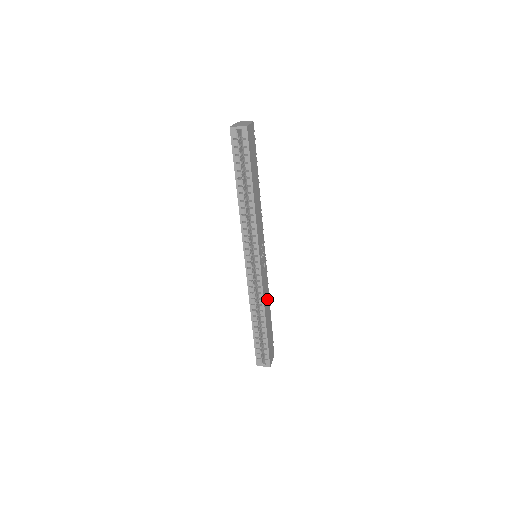
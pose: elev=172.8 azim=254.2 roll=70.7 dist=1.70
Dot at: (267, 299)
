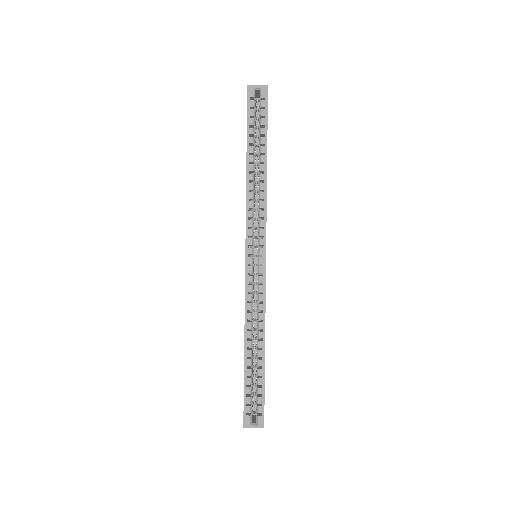
Dot at: occluded
